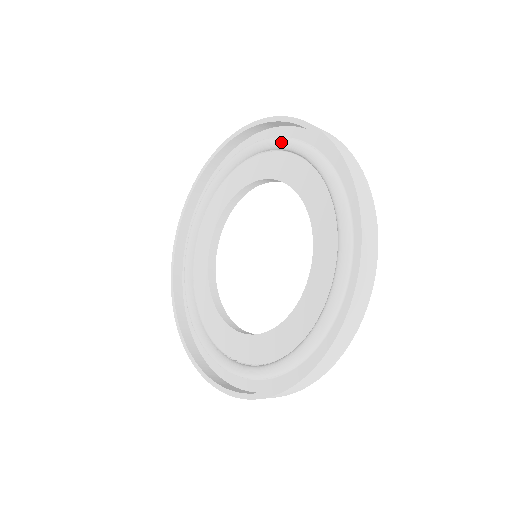
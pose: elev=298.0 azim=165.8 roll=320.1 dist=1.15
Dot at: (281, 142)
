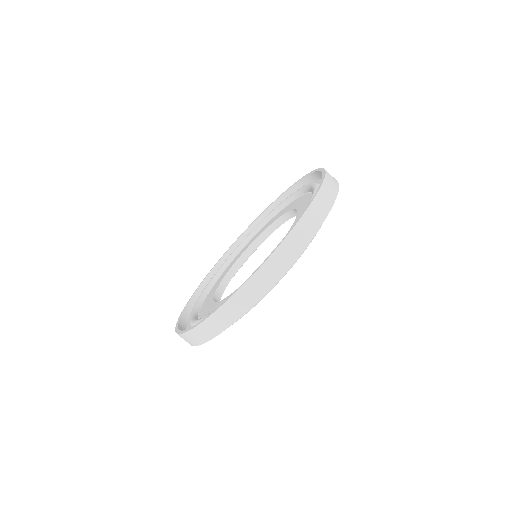
Dot at: occluded
